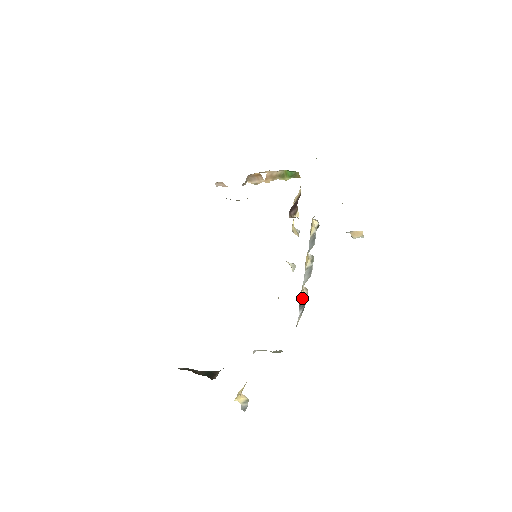
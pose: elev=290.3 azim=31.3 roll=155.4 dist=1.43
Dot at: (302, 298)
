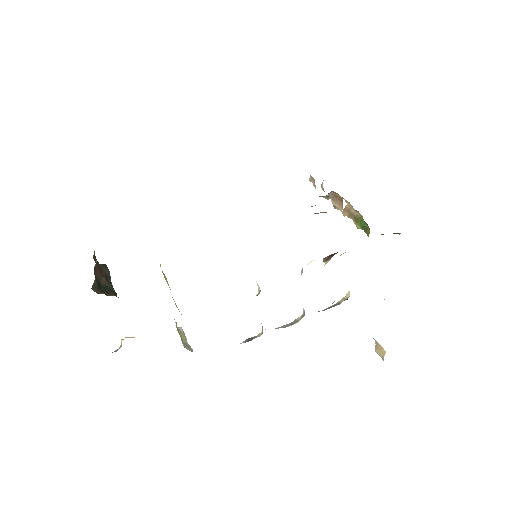
Dot at: (258, 335)
